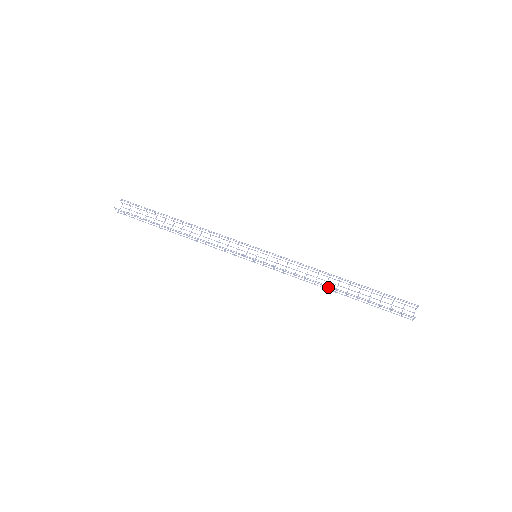
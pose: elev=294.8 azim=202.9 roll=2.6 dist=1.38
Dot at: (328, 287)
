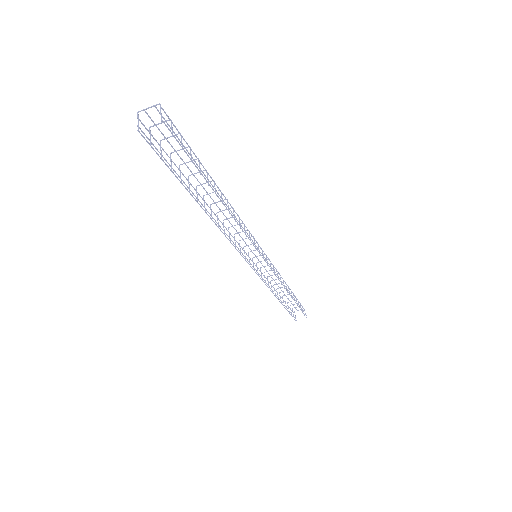
Dot at: occluded
